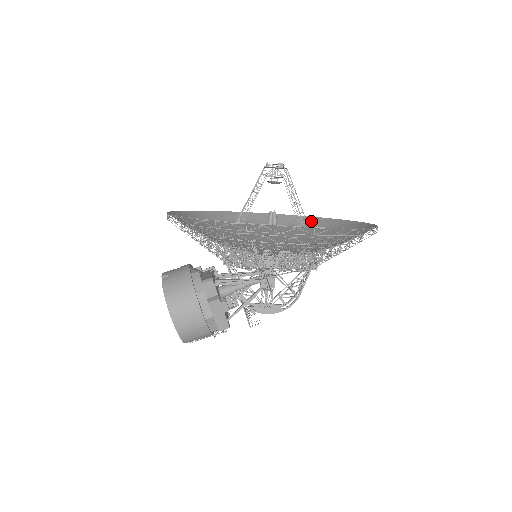
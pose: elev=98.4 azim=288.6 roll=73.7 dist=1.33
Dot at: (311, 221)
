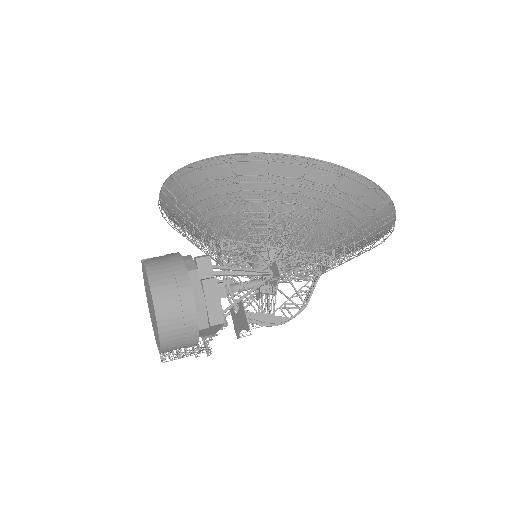
Dot at: occluded
